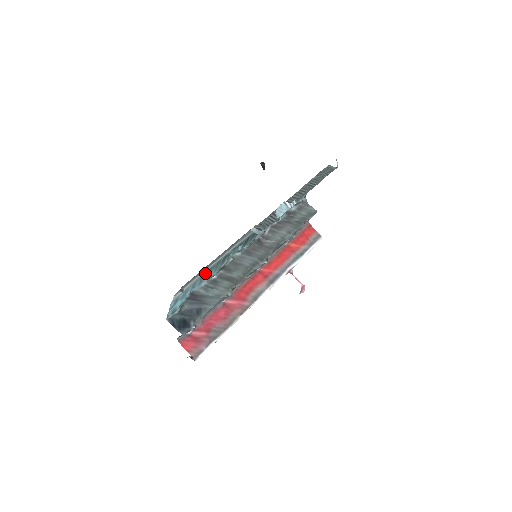
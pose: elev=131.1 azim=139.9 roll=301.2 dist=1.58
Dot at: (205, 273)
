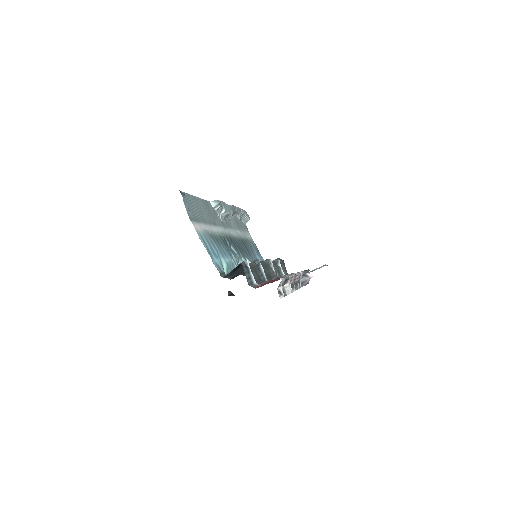
Dot at: (213, 238)
